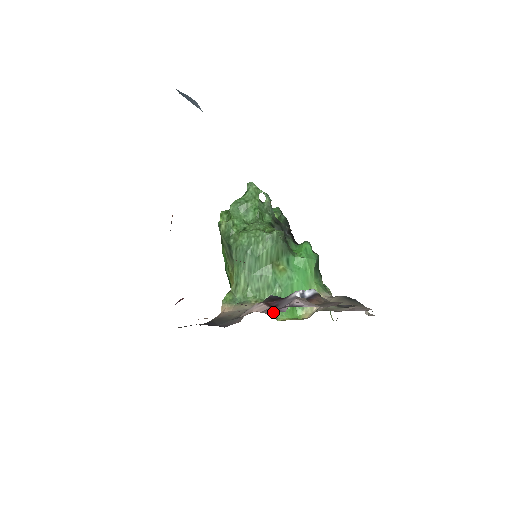
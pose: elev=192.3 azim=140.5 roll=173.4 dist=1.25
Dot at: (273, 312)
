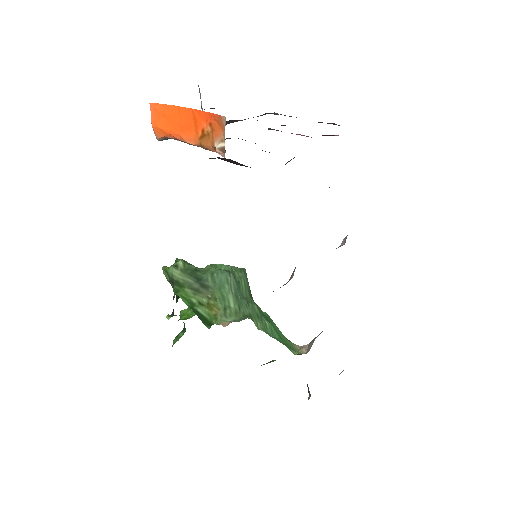
Dot at: occluded
